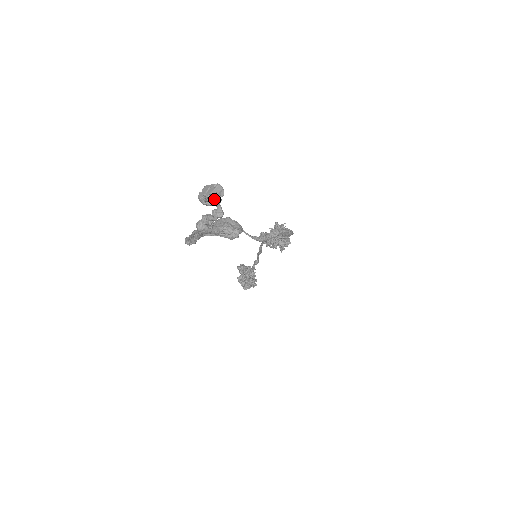
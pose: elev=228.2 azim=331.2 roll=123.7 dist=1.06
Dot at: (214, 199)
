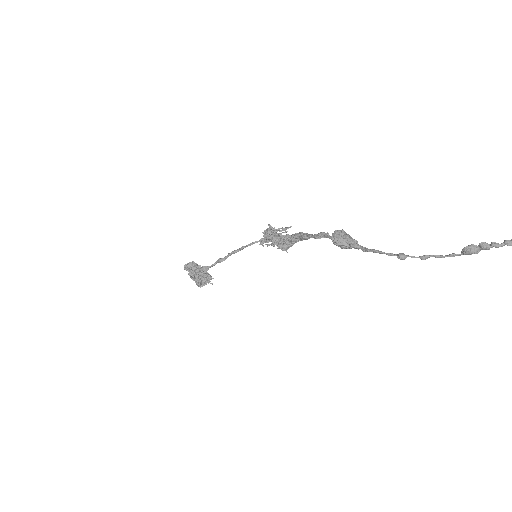
Dot at: out of frame
